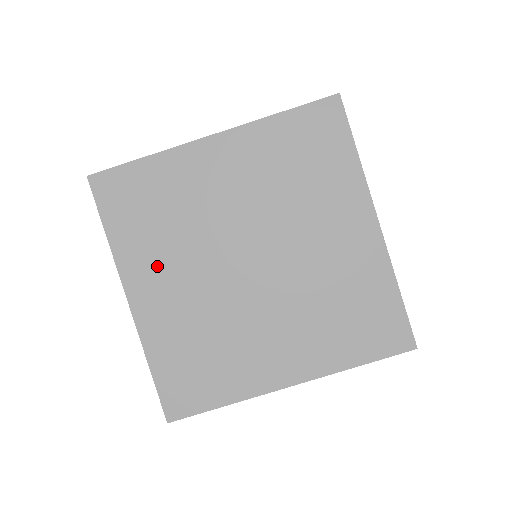
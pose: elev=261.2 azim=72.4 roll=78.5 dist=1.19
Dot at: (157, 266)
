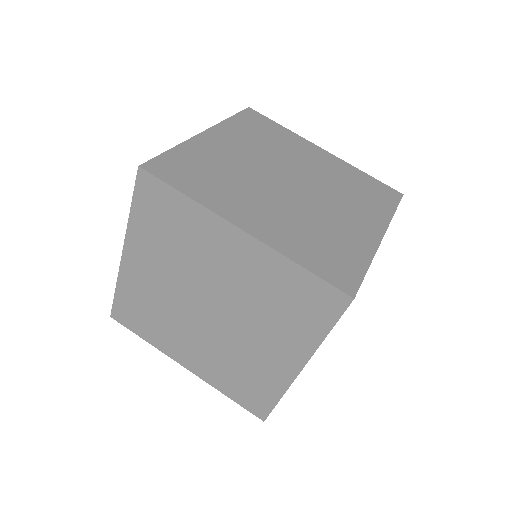
Dot at: (176, 342)
